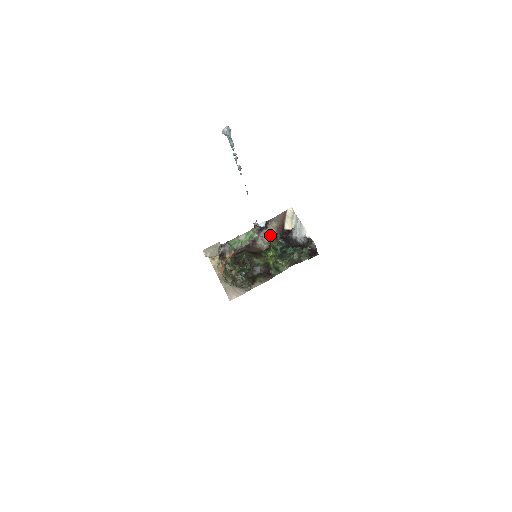
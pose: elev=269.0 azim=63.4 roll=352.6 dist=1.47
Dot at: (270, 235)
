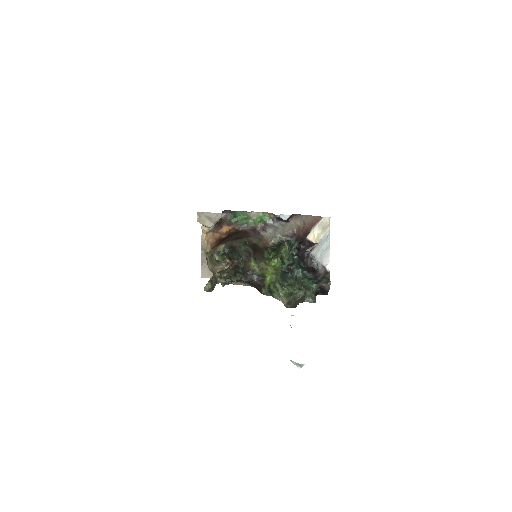
Dot at: (286, 243)
